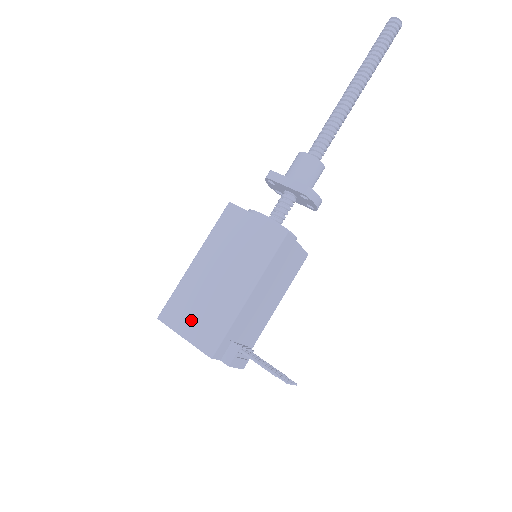
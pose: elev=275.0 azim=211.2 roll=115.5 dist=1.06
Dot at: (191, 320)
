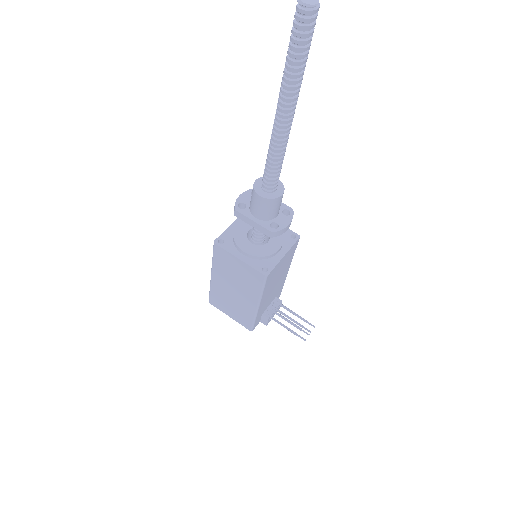
Dot at: (229, 310)
